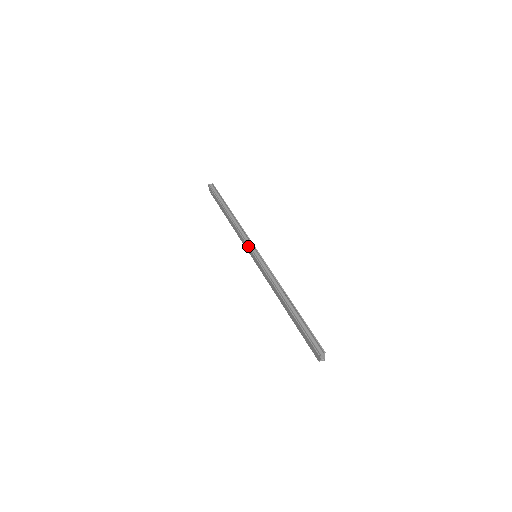
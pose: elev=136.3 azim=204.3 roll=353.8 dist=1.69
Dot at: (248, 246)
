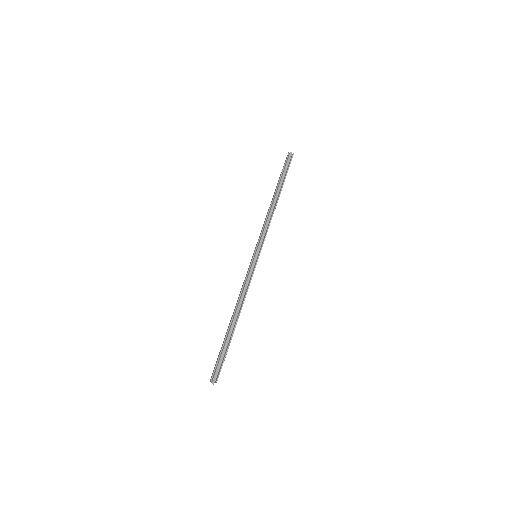
Dot at: (258, 243)
